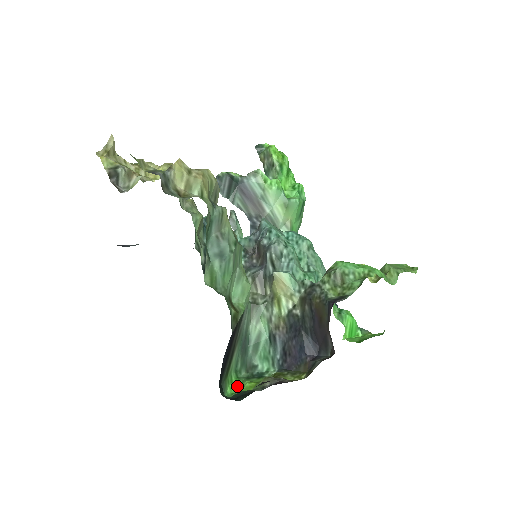
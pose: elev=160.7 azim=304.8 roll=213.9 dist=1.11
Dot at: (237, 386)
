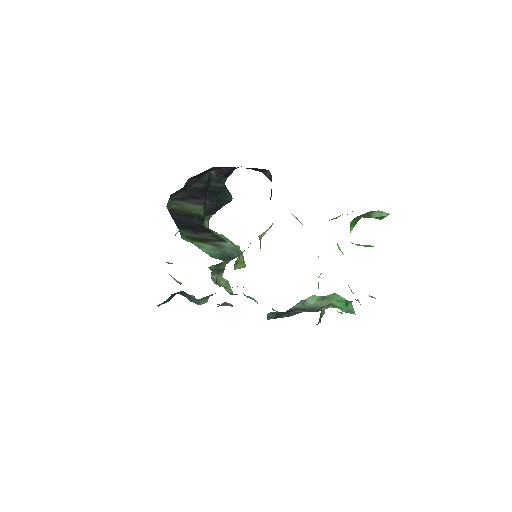
Dot at: occluded
